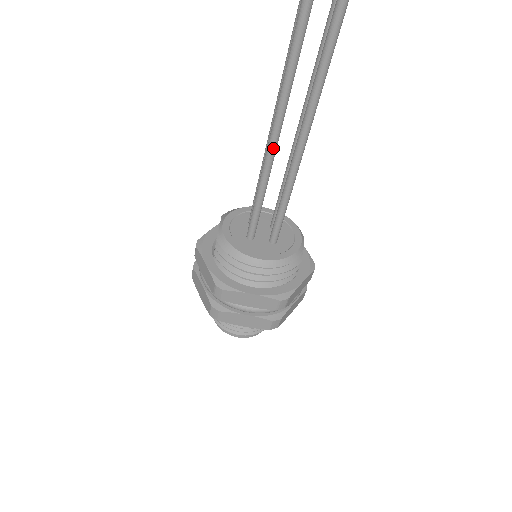
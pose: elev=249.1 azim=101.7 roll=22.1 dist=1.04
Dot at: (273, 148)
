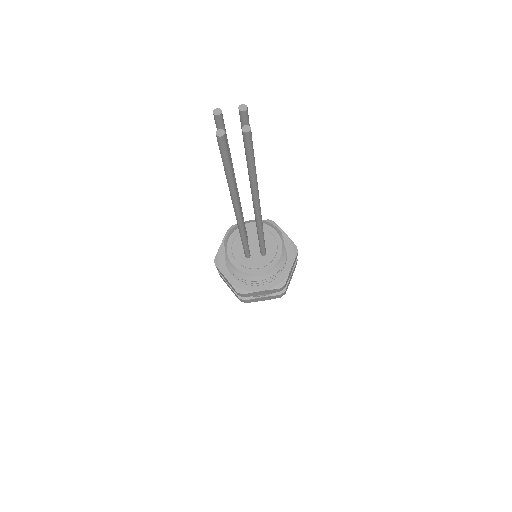
Dot at: (242, 227)
